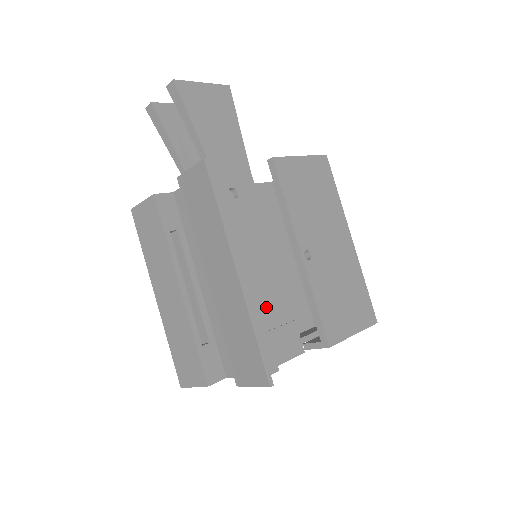
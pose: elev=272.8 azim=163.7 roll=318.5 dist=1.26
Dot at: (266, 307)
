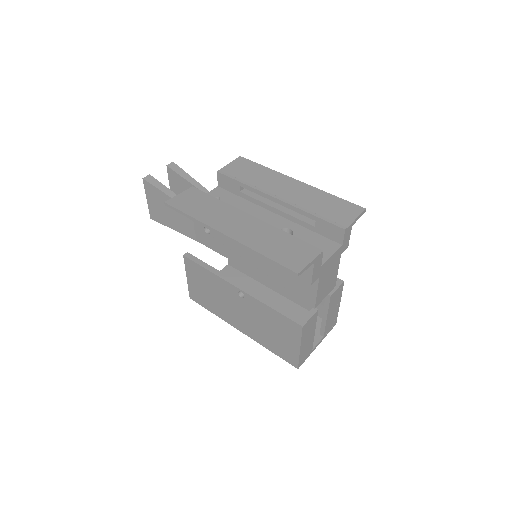
Dot at: occluded
